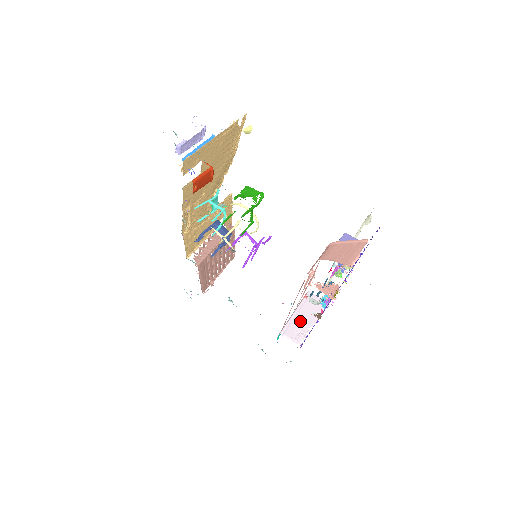
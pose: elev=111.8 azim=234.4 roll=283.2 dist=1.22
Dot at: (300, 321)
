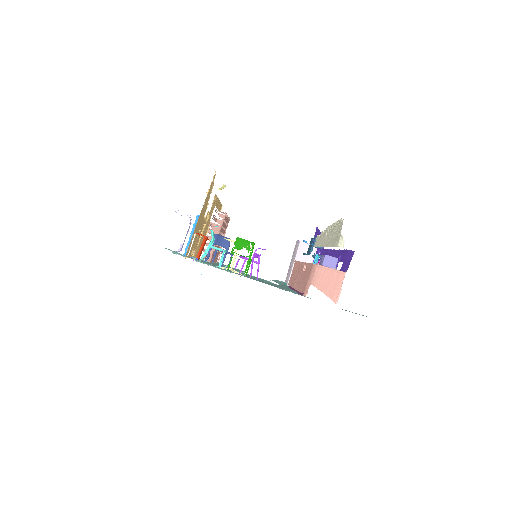
Dot at: occluded
